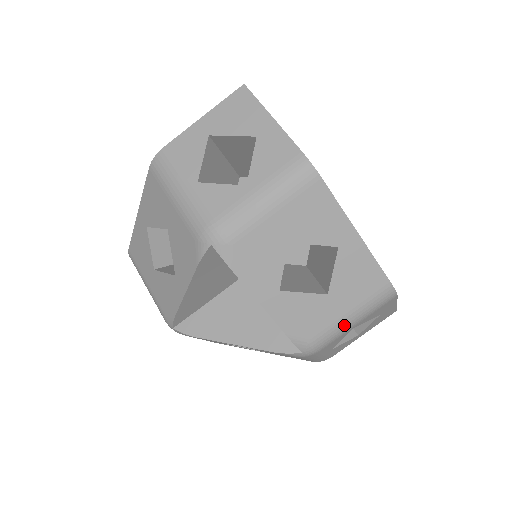
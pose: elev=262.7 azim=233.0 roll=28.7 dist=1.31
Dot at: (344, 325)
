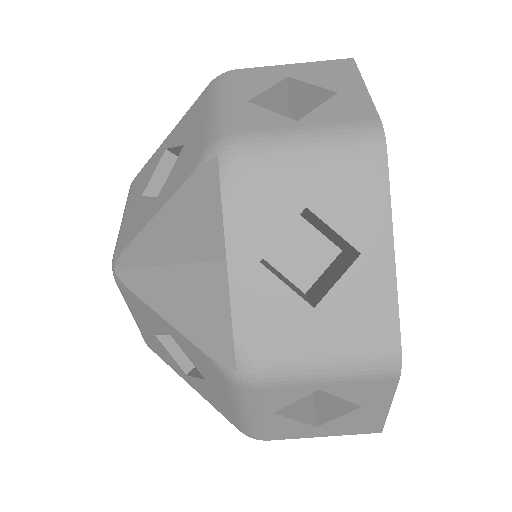
Dot at: (311, 368)
